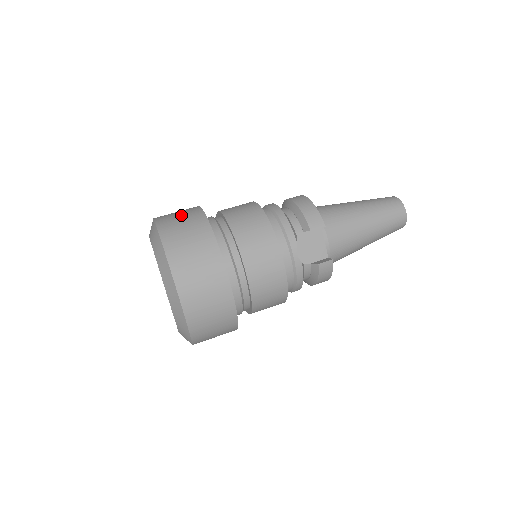
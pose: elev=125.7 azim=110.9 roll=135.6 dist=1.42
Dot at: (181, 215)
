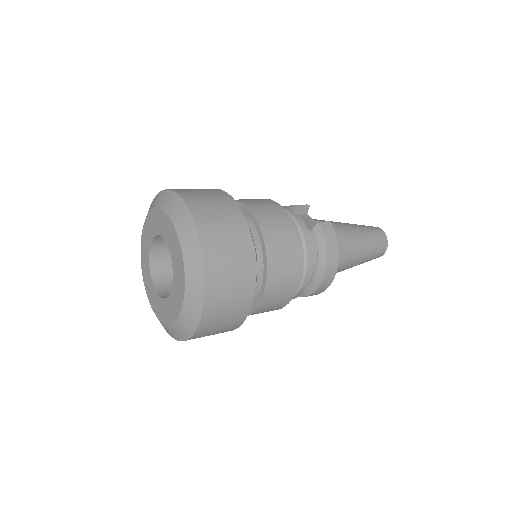
Dot at: occluded
